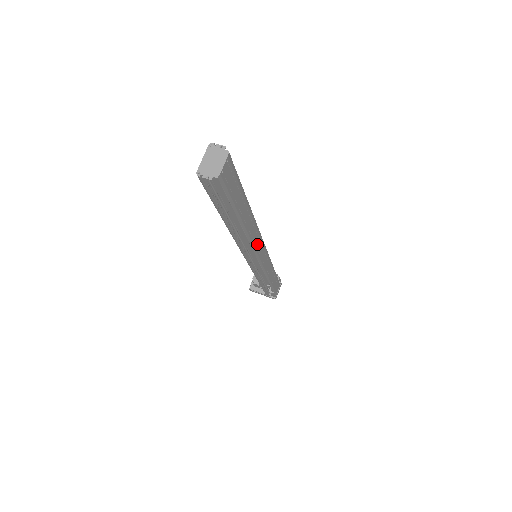
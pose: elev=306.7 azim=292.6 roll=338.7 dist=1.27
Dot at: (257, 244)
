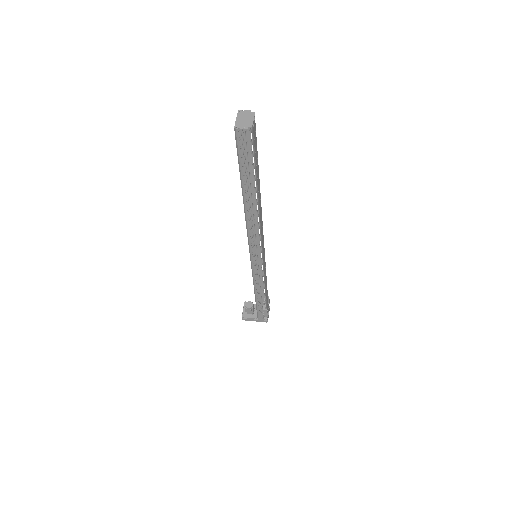
Dot at: (262, 231)
